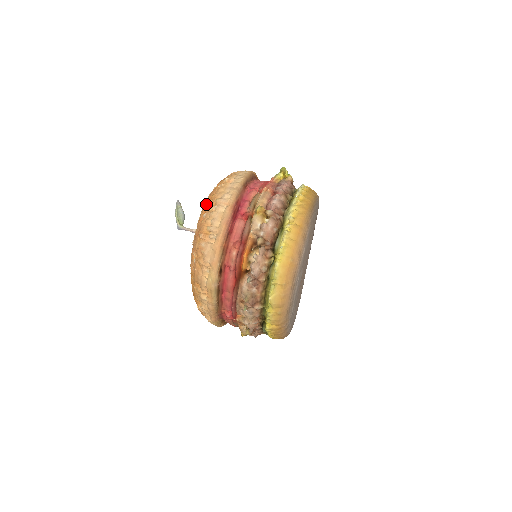
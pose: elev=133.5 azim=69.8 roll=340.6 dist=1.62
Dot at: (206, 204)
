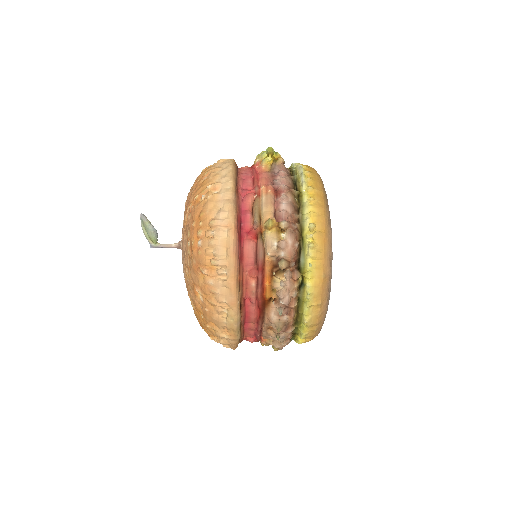
Dot at: (195, 226)
